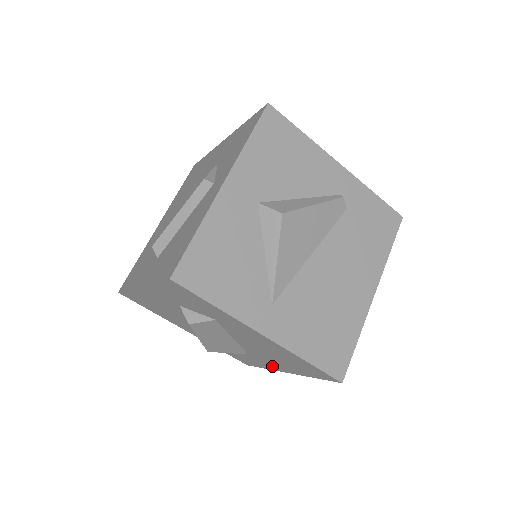
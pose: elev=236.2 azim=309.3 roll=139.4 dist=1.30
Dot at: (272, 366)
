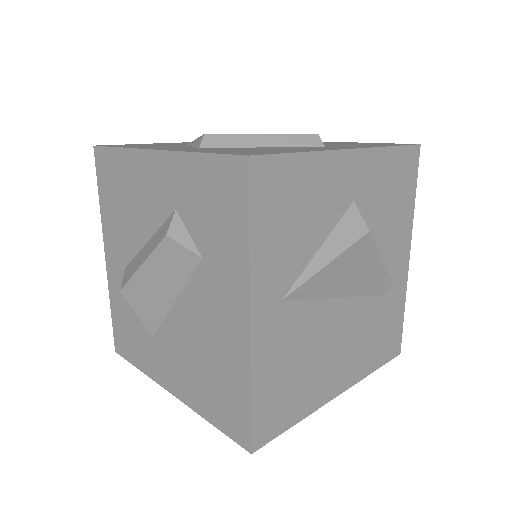
Dot at: (162, 372)
